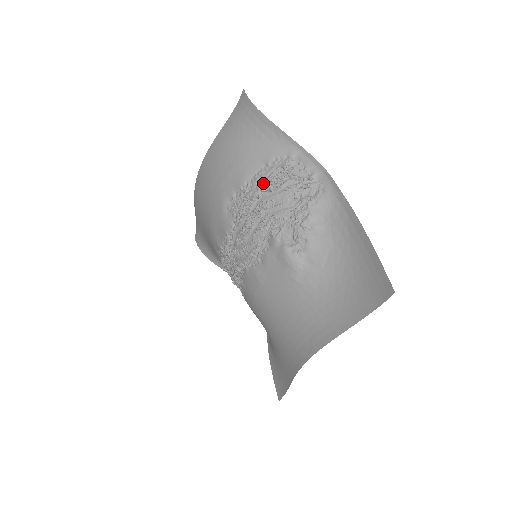
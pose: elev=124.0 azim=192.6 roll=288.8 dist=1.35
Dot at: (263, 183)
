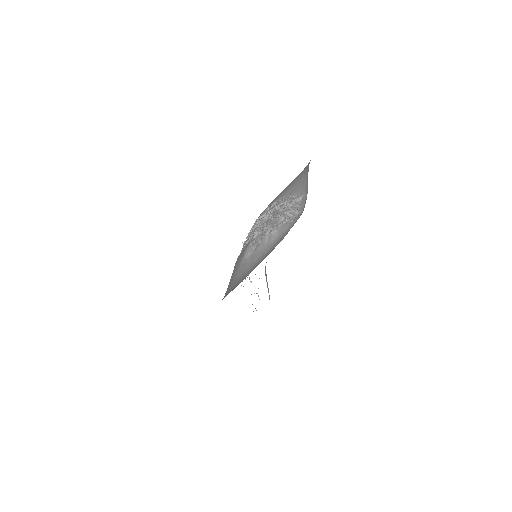
Dot at: (279, 205)
